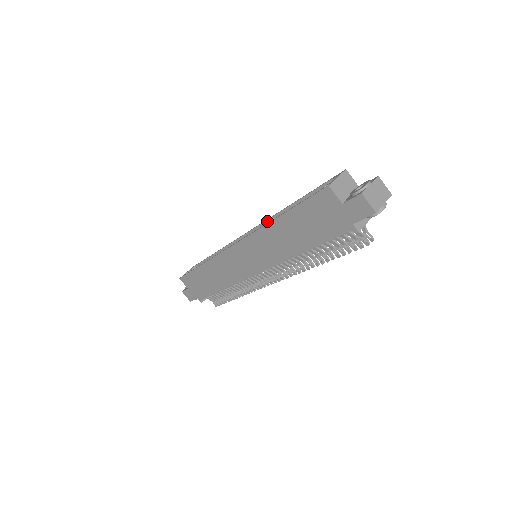
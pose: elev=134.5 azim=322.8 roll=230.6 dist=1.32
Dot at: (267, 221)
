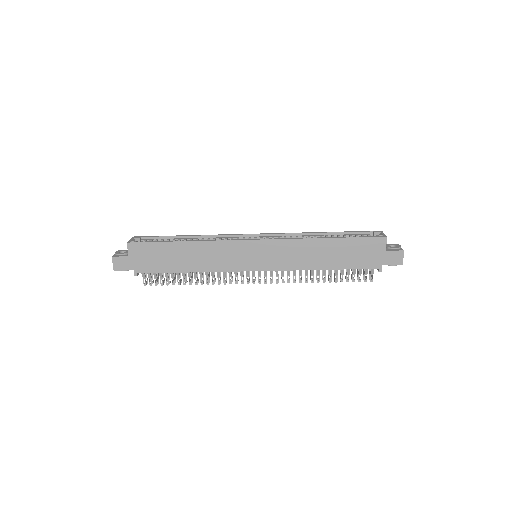
Dot at: (287, 234)
